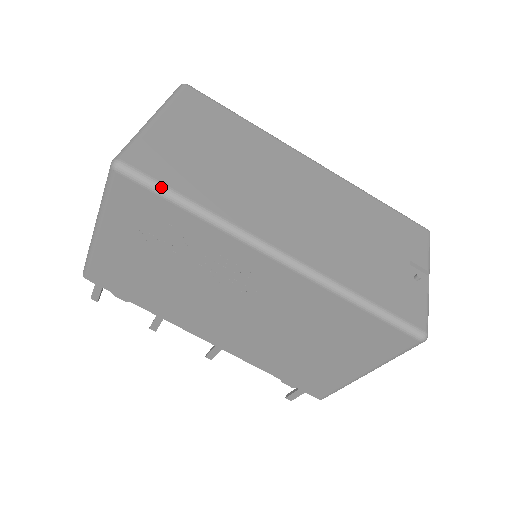
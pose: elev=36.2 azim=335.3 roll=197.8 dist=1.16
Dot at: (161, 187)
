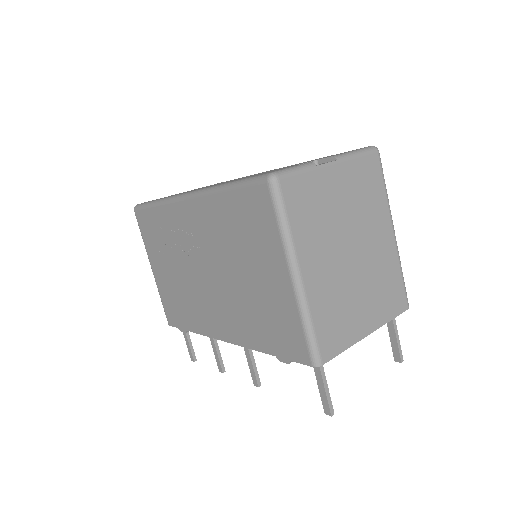
Dot at: (146, 203)
